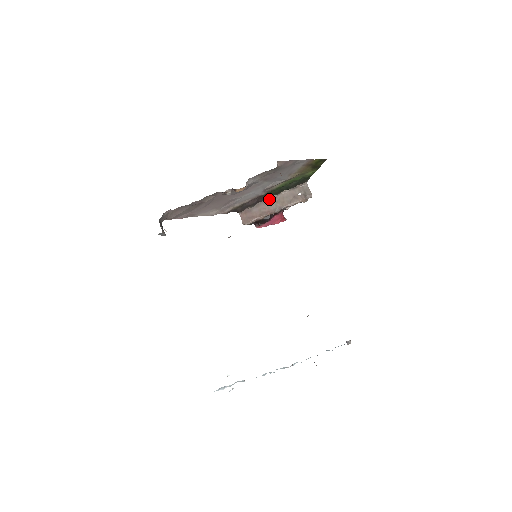
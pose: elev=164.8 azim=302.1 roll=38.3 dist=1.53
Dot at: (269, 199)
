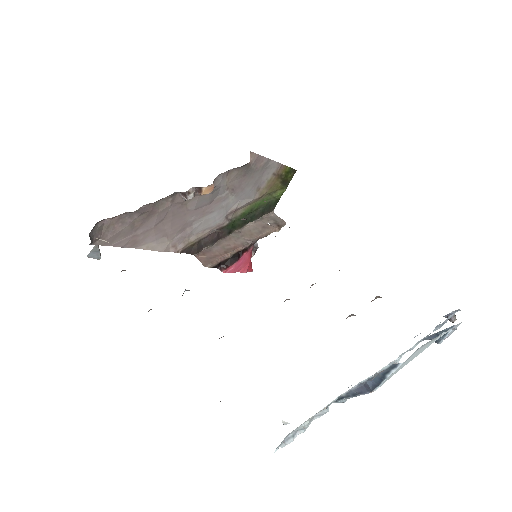
Dot at: (231, 235)
